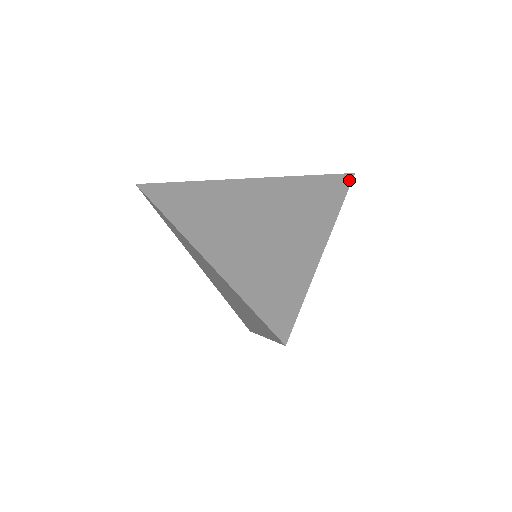
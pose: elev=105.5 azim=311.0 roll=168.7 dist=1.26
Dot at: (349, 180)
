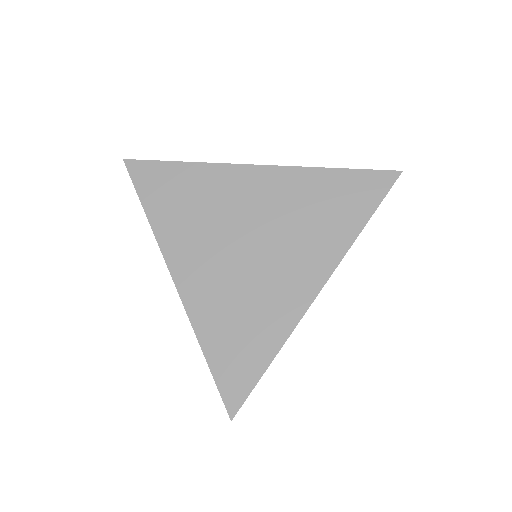
Dot at: (389, 184)
